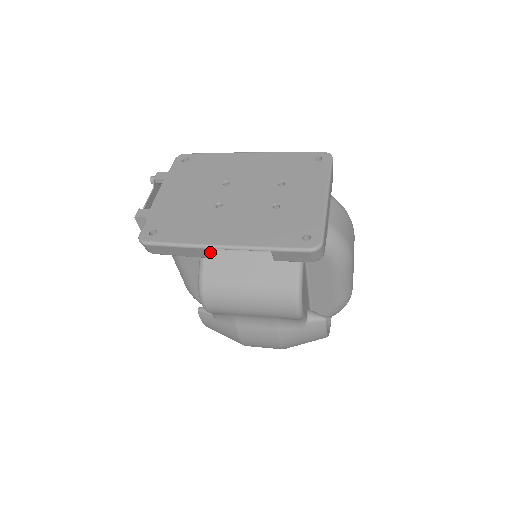
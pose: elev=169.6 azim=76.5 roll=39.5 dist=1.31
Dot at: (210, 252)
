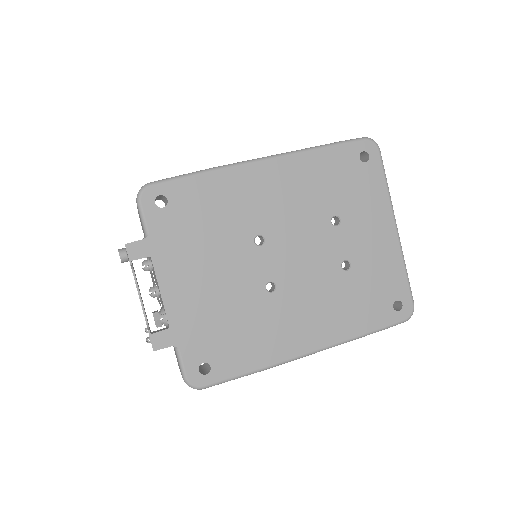
Dot at: occluded
